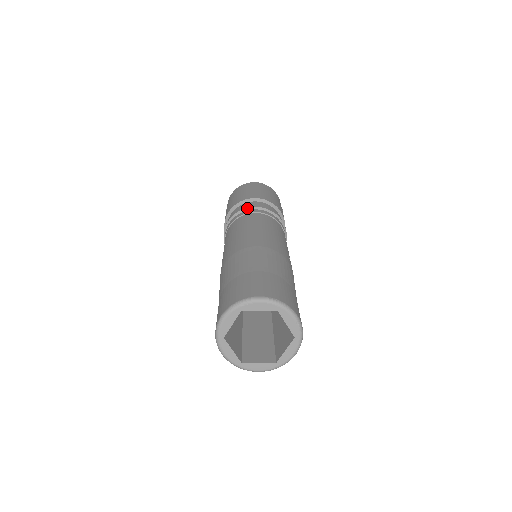
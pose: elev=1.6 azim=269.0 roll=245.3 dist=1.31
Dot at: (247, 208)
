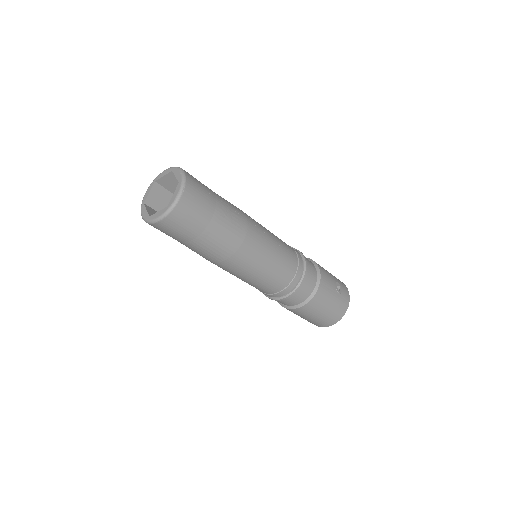
Dot at: occluded
